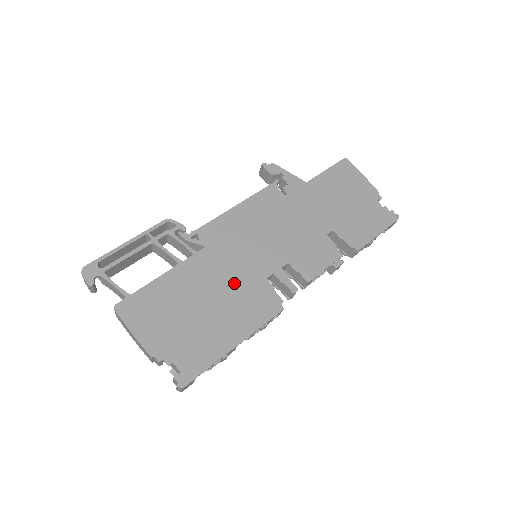
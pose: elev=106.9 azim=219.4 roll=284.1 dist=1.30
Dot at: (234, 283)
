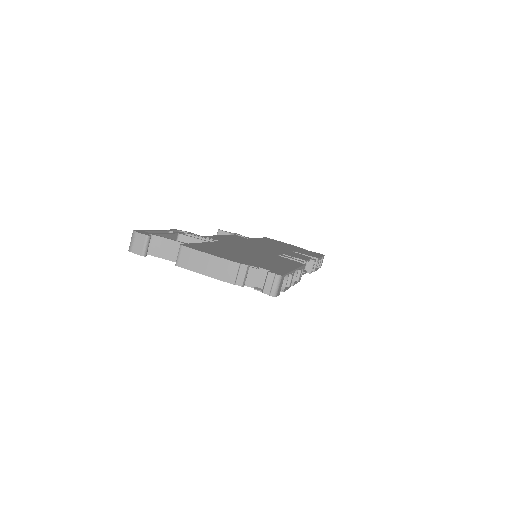
Dot at: (258, 253)
